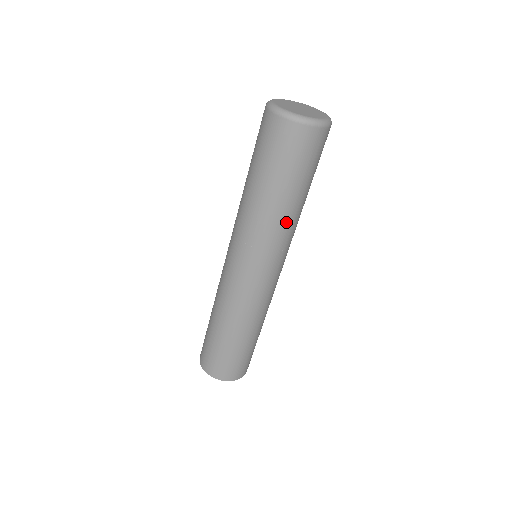
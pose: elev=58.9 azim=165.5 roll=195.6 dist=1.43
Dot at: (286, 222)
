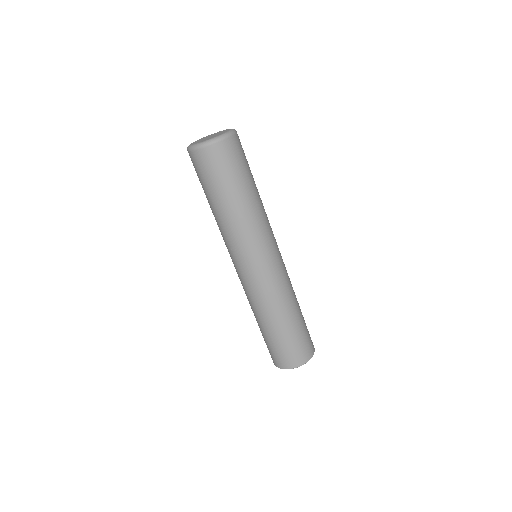
Dot at: (233, 223)
